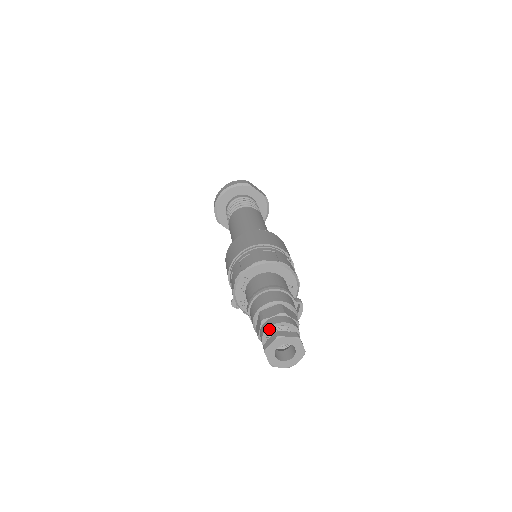
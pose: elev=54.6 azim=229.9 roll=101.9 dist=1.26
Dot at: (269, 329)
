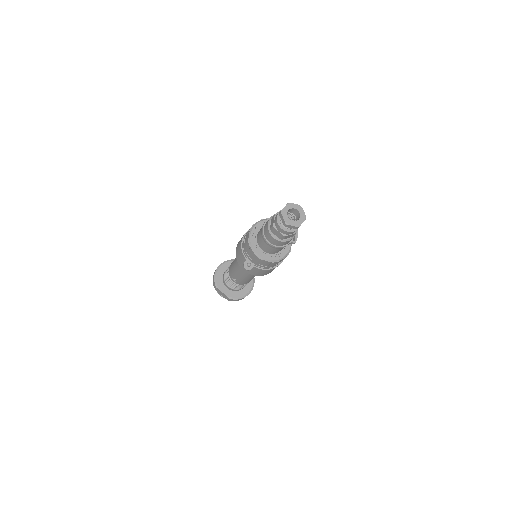
Dot at: occluded
